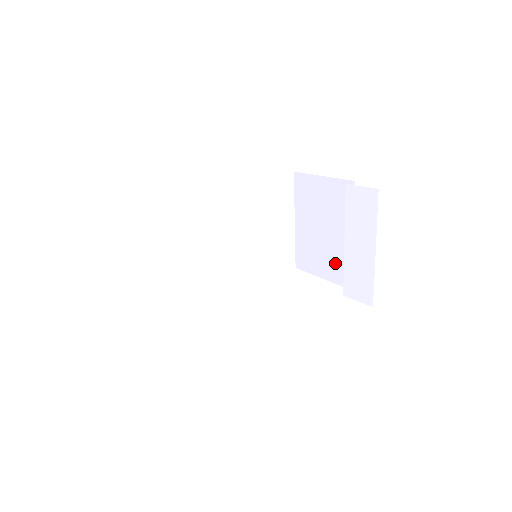
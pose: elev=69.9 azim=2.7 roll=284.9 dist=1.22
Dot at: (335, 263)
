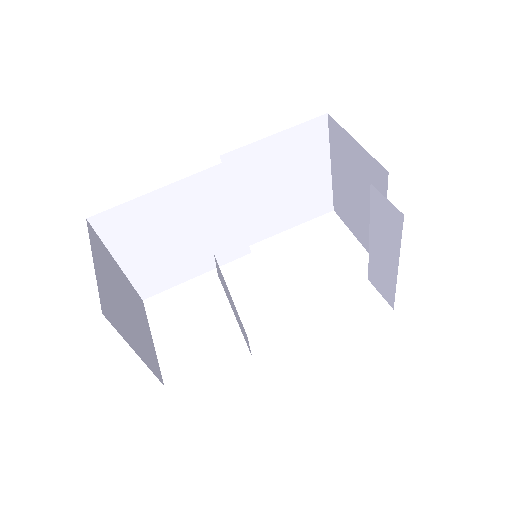
Dot at: (368, 235)
